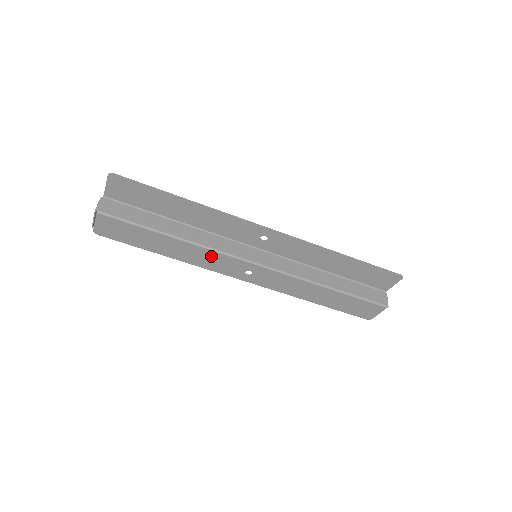
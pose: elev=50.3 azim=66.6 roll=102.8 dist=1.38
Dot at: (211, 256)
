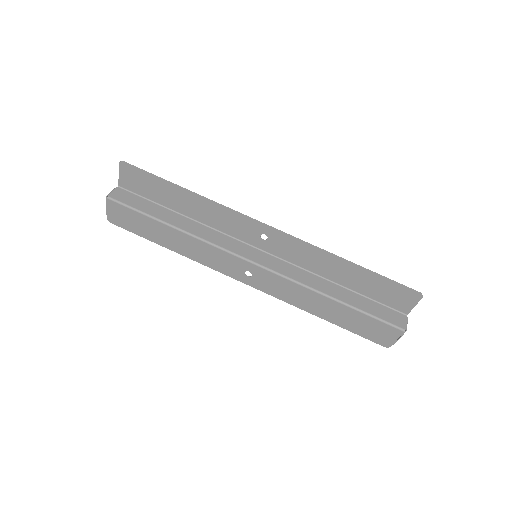
Dot at: (210, 251)
